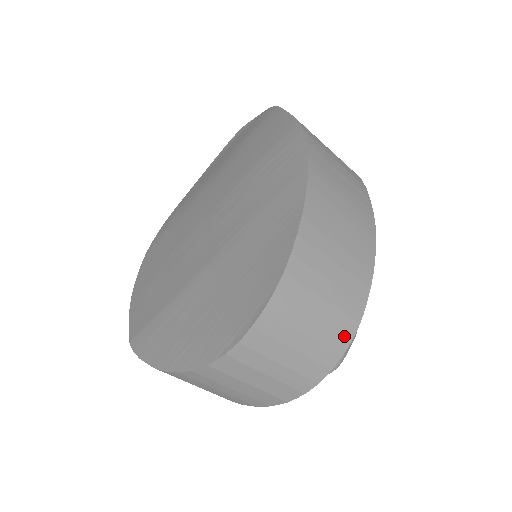
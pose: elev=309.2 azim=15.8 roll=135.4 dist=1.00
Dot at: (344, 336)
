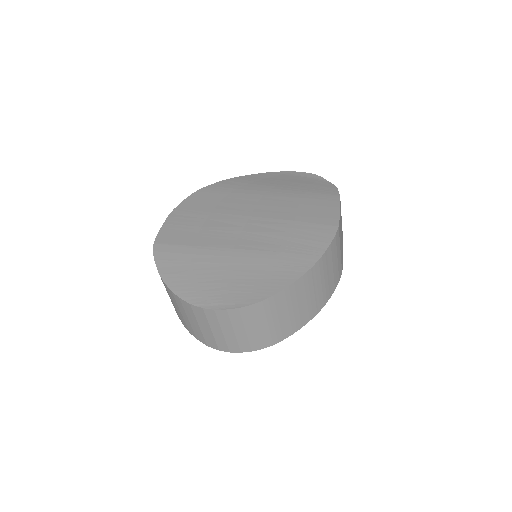
Dot at: (261, 344)
